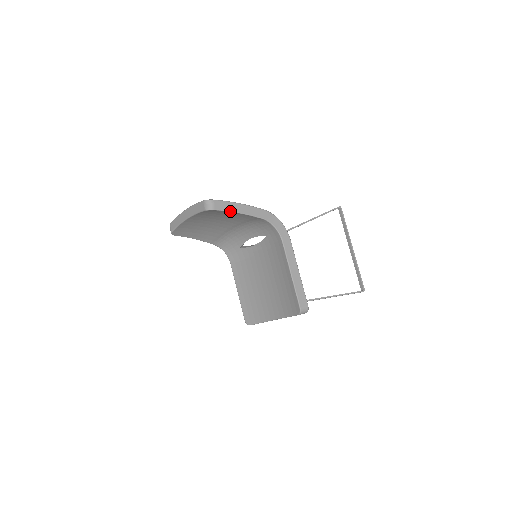
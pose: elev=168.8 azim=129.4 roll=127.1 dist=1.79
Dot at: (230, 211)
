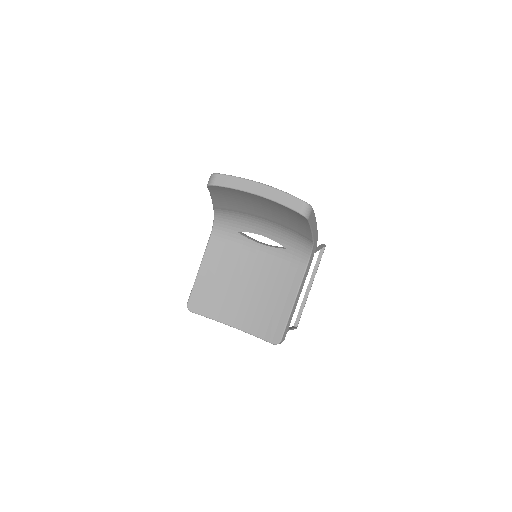
Dot at: (311, 226)
